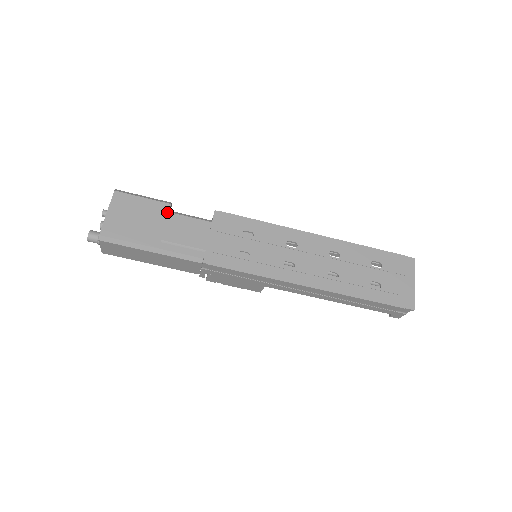
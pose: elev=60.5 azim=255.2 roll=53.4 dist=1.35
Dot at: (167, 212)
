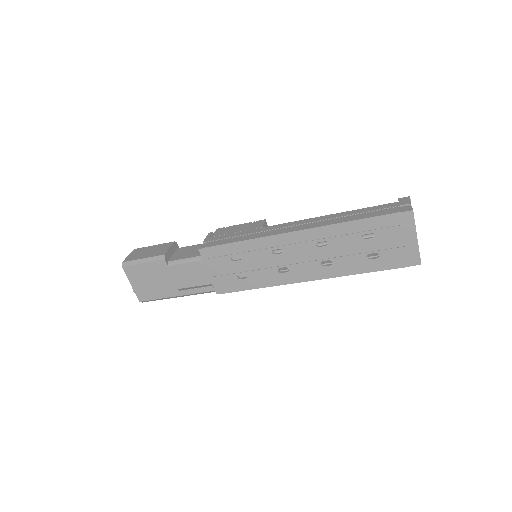
Dot at: (167, 267)
